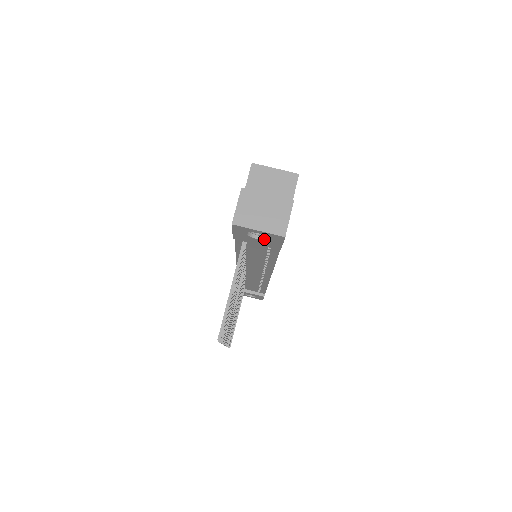
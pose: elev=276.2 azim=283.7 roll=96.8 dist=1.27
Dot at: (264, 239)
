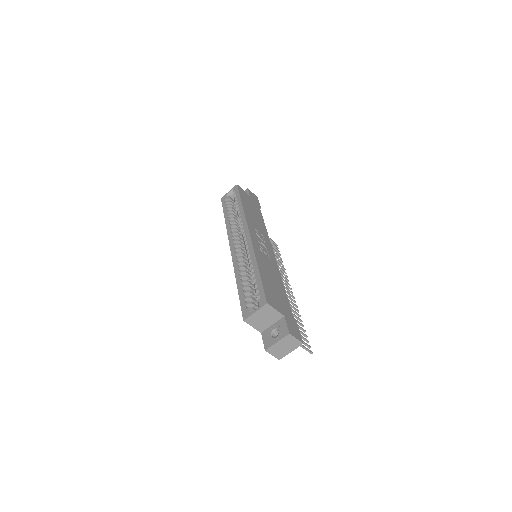
Dot at: occluded
